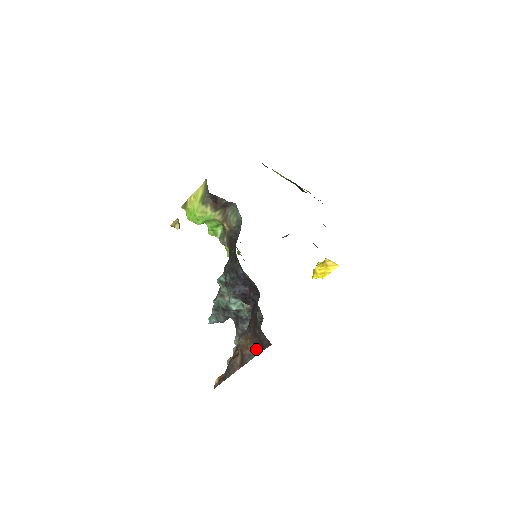
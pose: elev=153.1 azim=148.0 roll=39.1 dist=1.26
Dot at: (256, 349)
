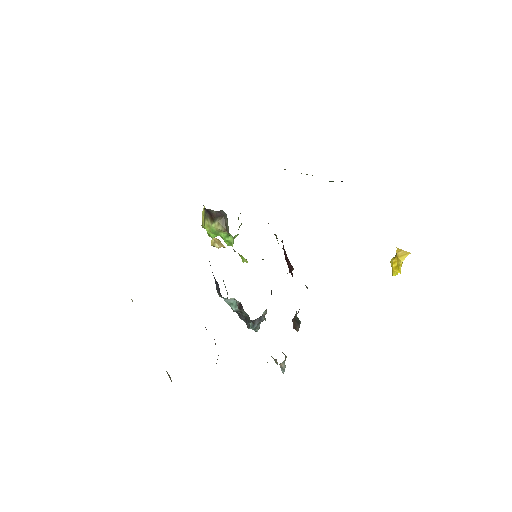
Dot at: occluded
